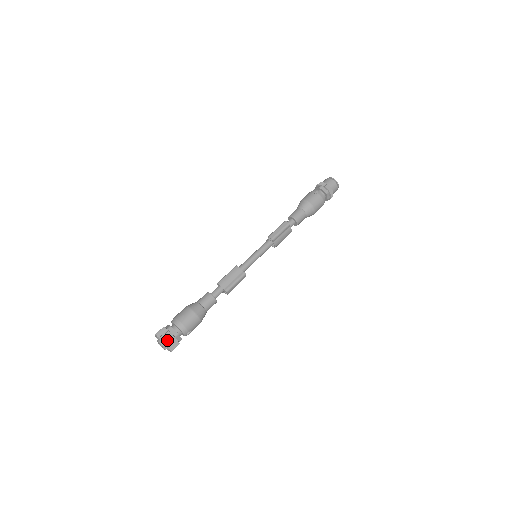
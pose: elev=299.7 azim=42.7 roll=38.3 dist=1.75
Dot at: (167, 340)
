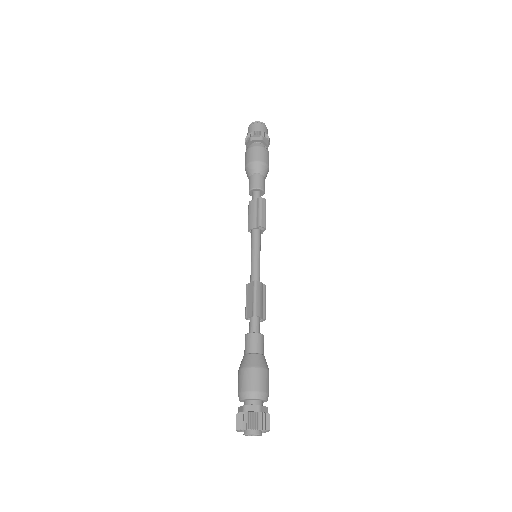
Dot at: (268, 425)
